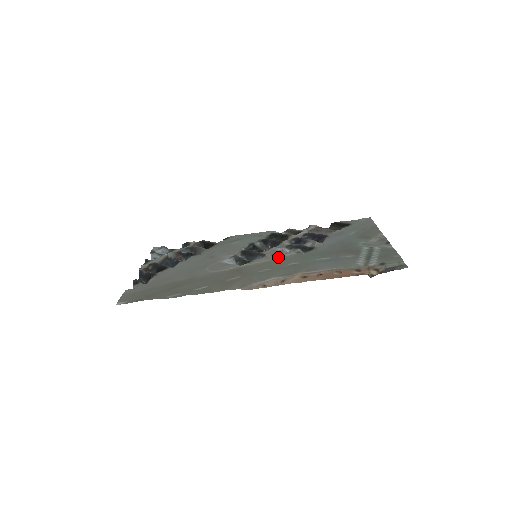
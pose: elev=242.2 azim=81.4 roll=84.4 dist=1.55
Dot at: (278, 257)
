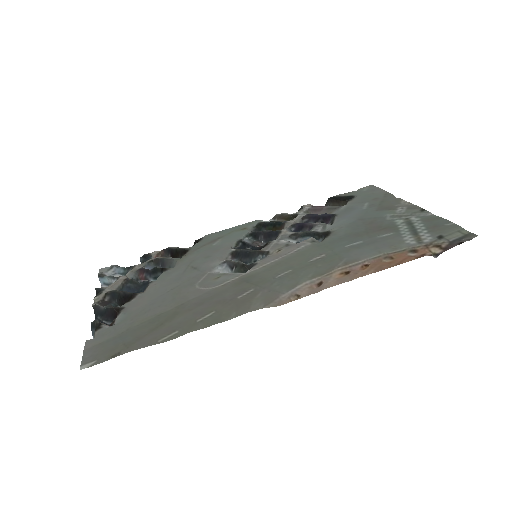
Dot at: (290, 252)
